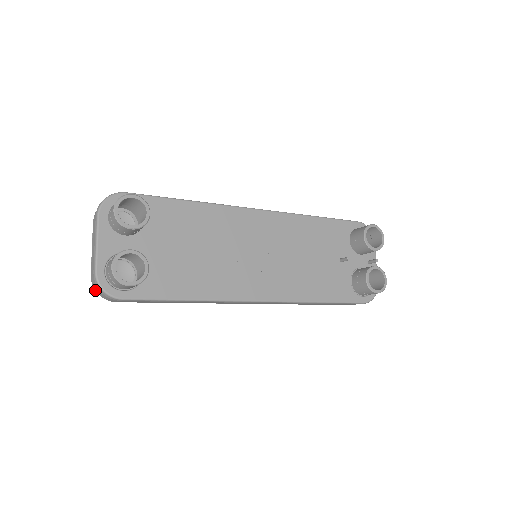
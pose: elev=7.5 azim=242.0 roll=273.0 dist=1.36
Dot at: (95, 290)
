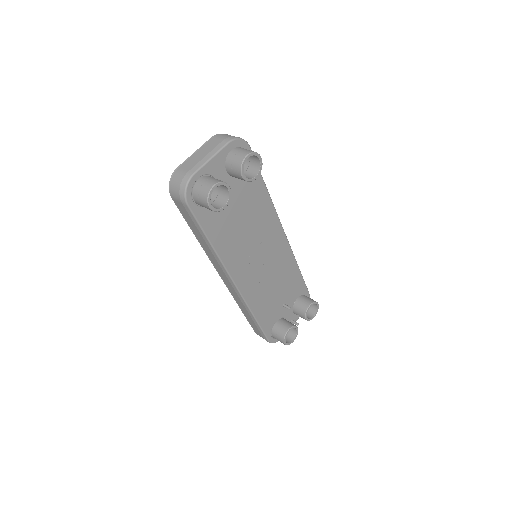
Dot at: (172, 179)
